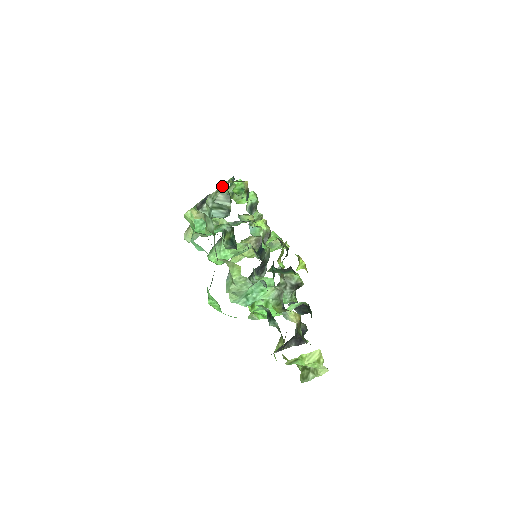
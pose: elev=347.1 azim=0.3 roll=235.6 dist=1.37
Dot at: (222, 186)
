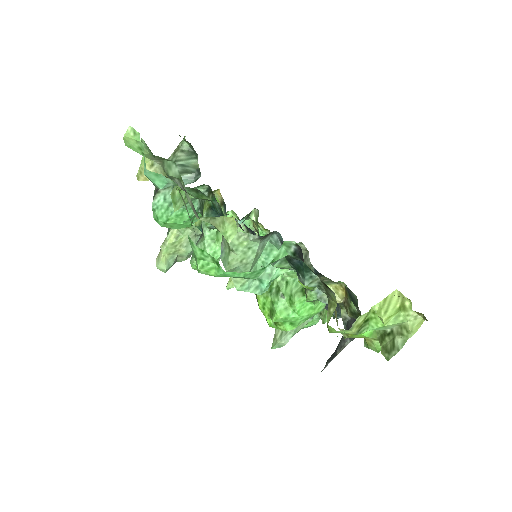
Dot at: occluded
